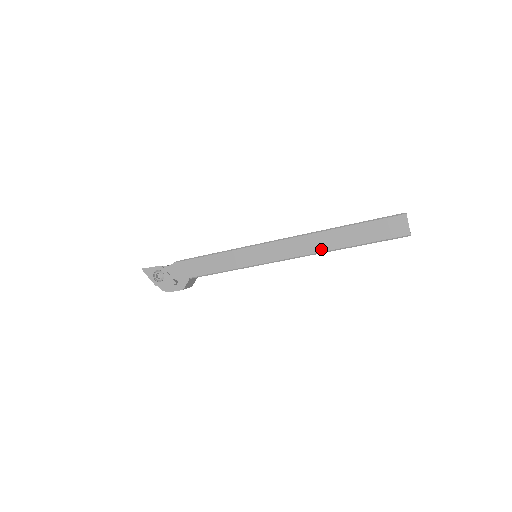
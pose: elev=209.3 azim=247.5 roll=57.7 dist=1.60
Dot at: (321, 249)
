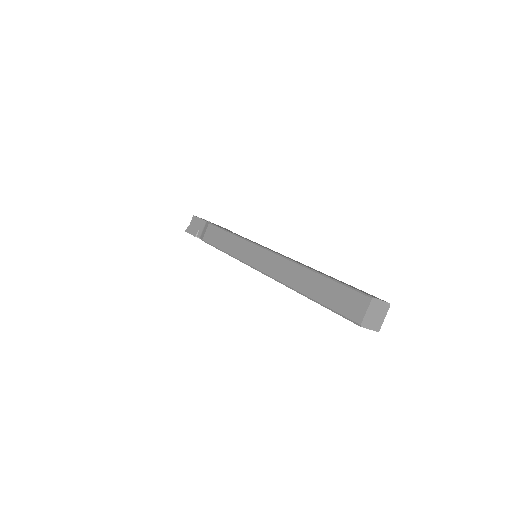
Dot at: occluded
